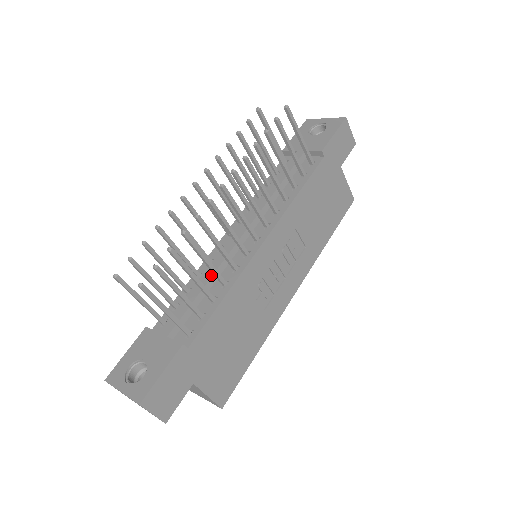
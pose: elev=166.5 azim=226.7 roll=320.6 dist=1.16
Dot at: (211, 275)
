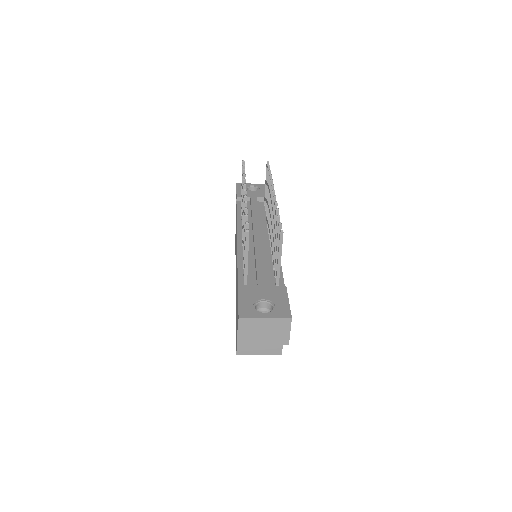
Dot at: (262, 254)
